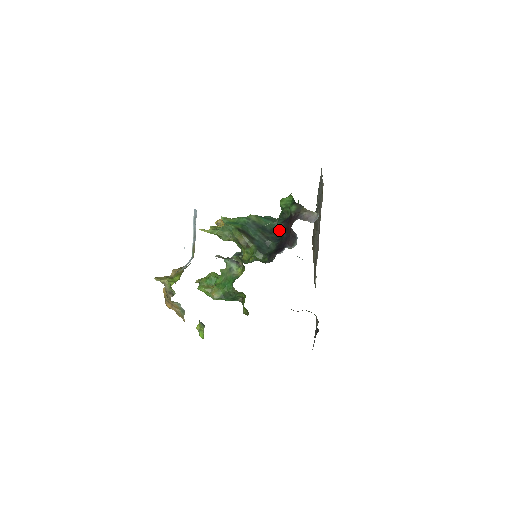
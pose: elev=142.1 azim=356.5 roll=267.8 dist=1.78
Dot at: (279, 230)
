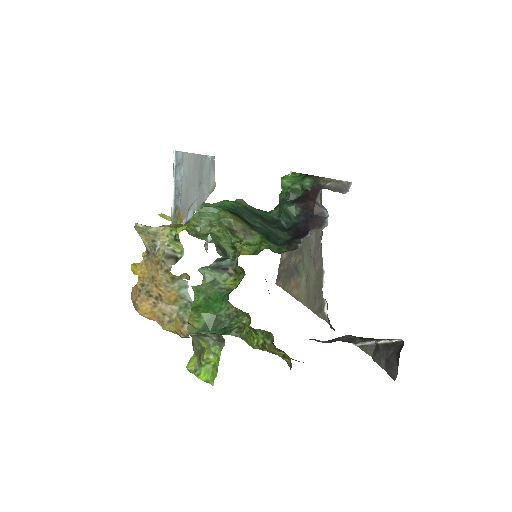
Dot at: (287, 216)
